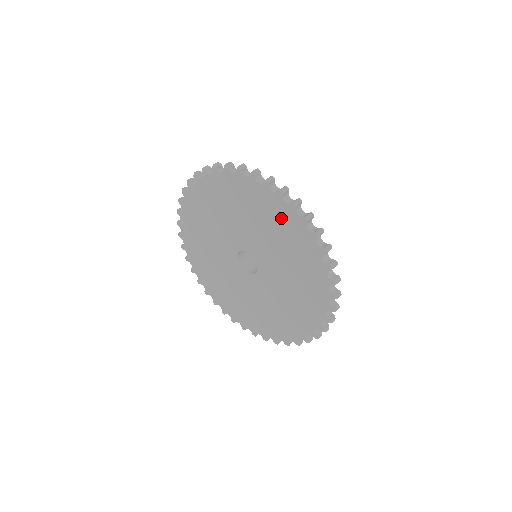
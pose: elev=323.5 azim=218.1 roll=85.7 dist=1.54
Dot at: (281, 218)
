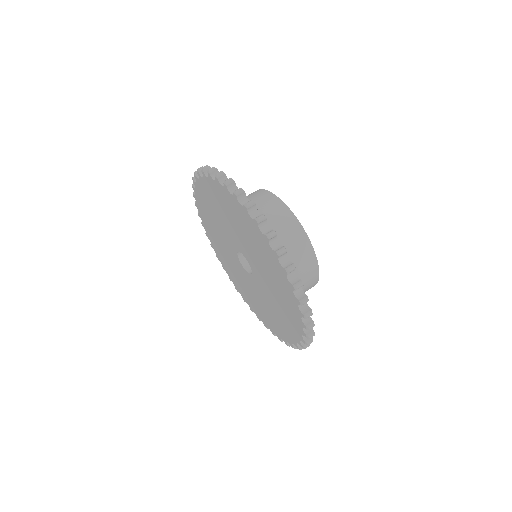
Dot at: (285, 291)
